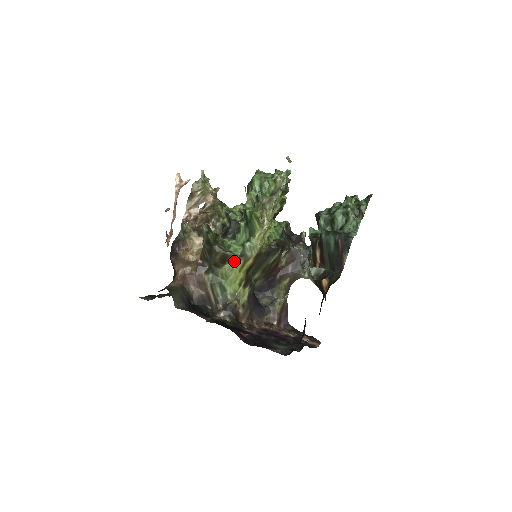
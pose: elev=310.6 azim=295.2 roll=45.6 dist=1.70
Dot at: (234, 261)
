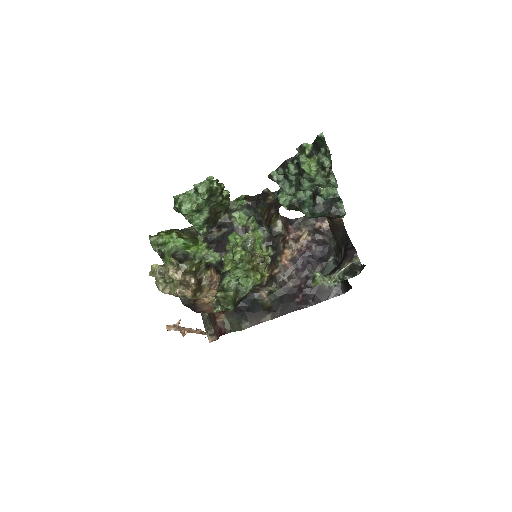
Dot at: occluded
